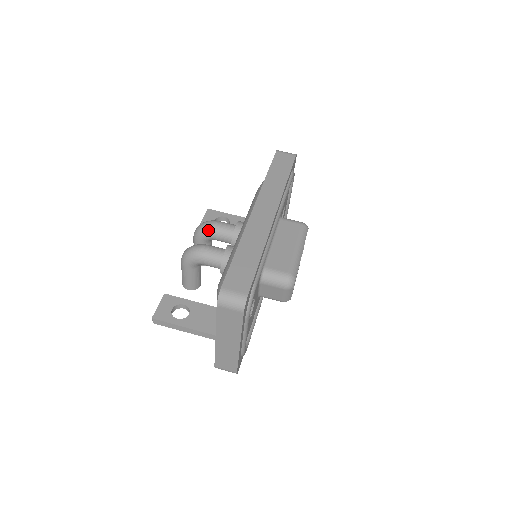
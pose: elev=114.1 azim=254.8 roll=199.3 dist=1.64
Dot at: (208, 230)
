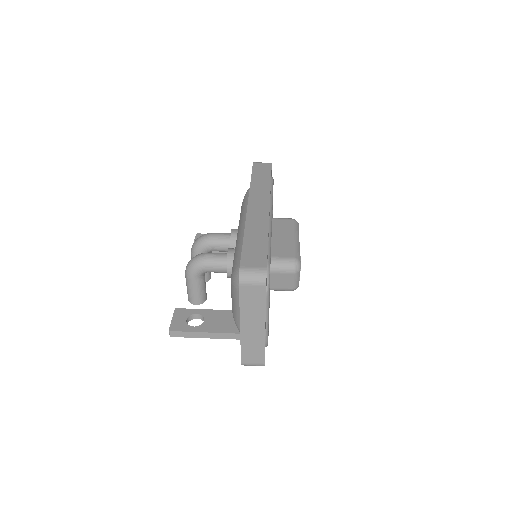
Dot at: (205, 242)
